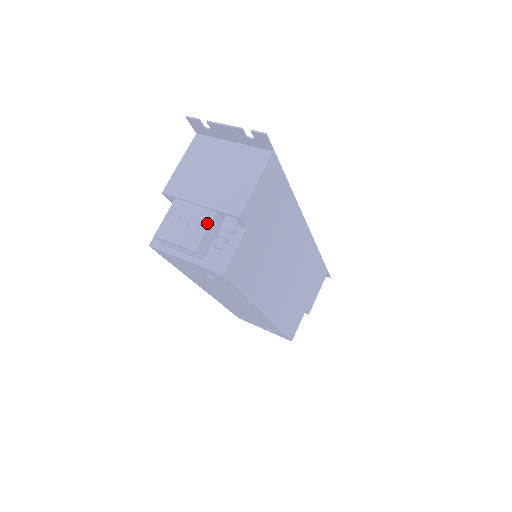
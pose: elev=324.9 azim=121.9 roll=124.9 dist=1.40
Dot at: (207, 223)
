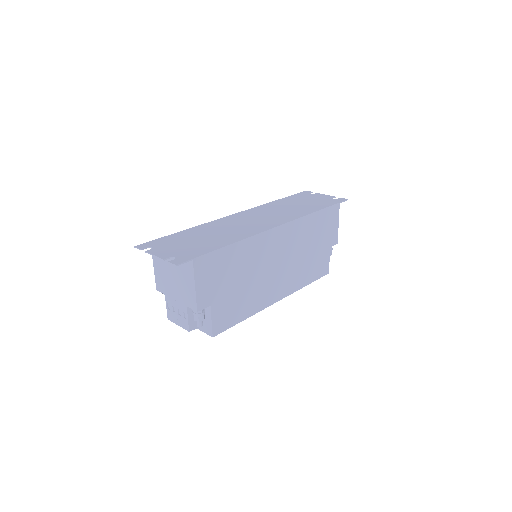
Dot at: (186, 313)
